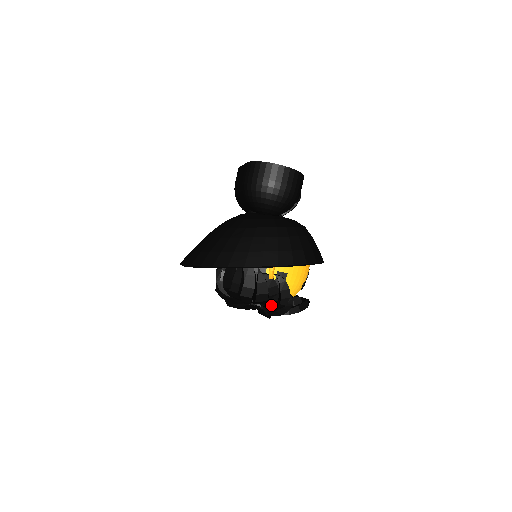
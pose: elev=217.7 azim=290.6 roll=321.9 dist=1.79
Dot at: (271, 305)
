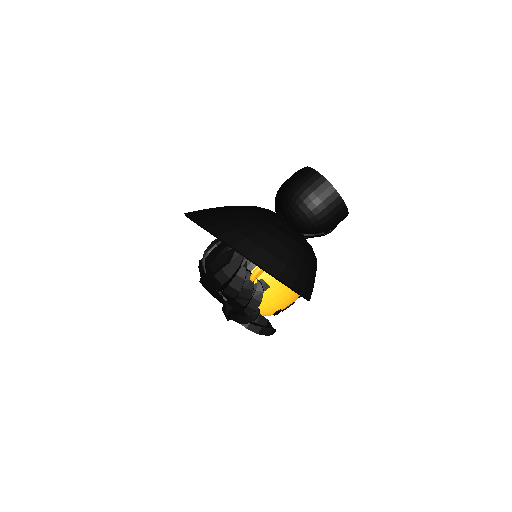
Dot at: (236, 306)
